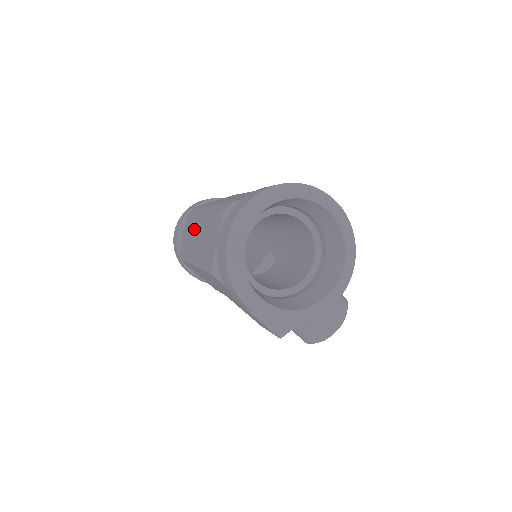
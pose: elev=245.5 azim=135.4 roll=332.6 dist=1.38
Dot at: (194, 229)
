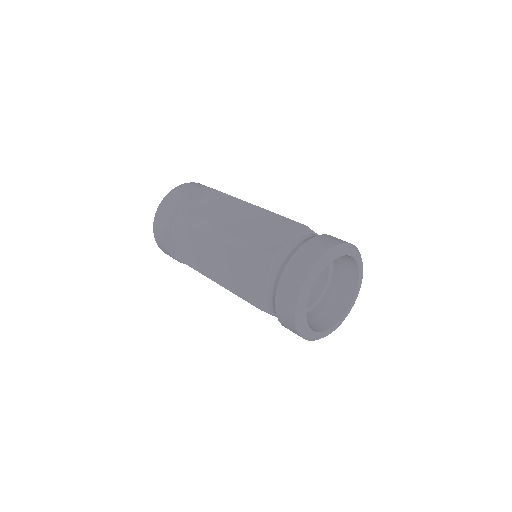
Dot at: (204, 246)
